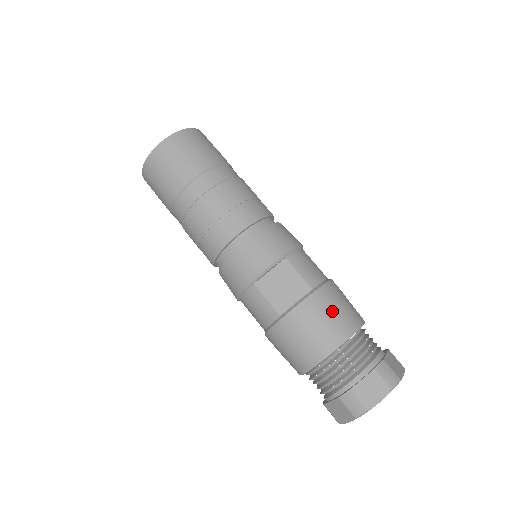
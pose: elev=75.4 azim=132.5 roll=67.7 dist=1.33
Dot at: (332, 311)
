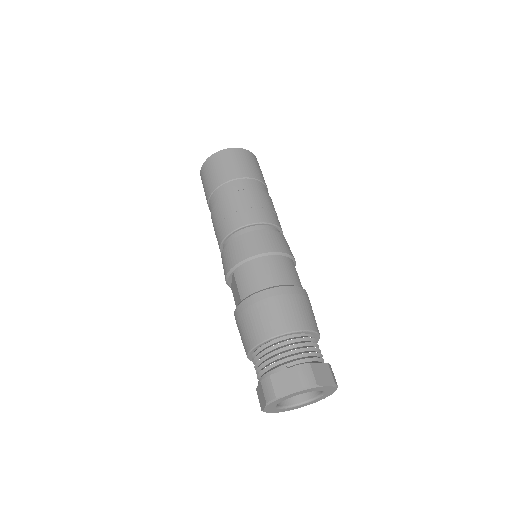
Dot at: (246, 323)
